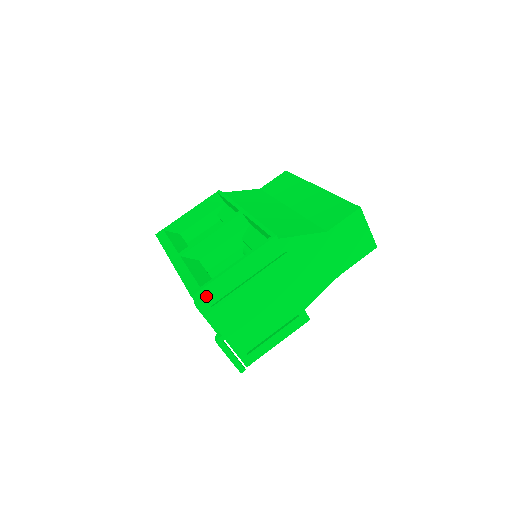
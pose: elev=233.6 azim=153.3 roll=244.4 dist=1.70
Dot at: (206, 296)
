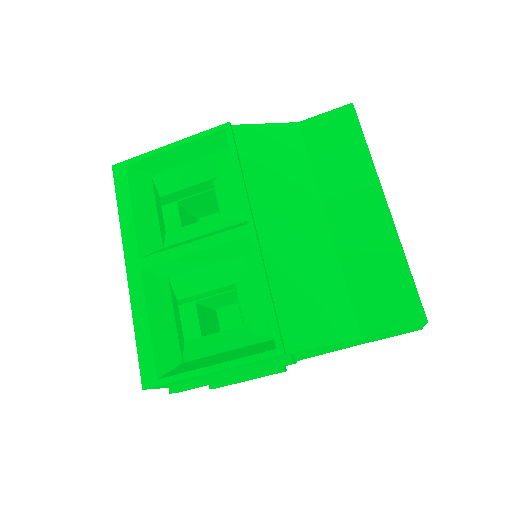
Dot at: (164, 385)
